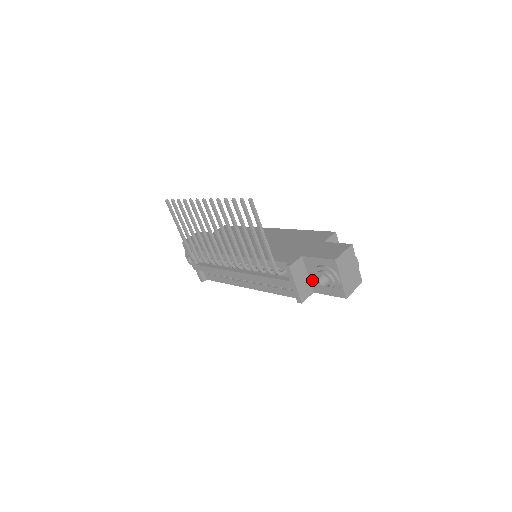
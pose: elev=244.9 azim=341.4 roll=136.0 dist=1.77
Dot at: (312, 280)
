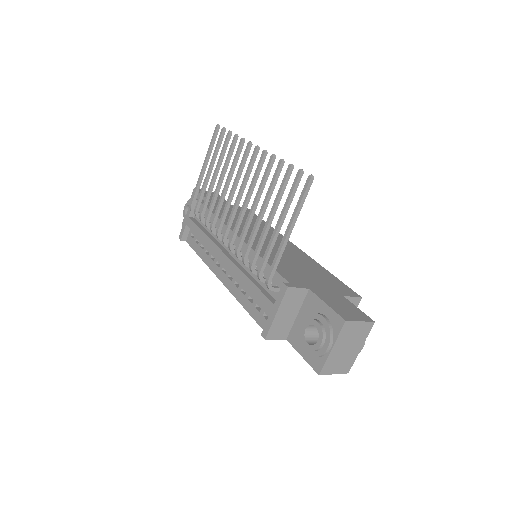
Dot at: (297, 324)
